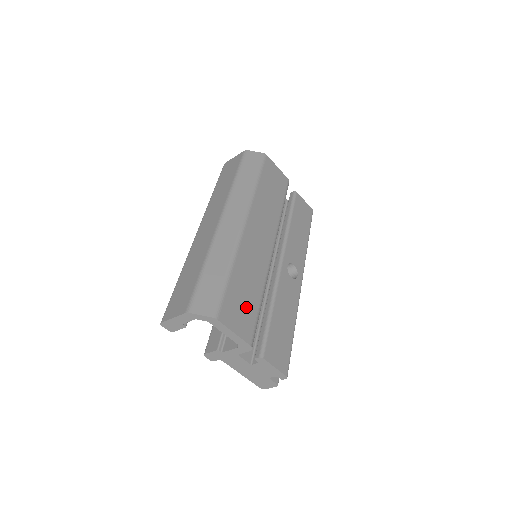
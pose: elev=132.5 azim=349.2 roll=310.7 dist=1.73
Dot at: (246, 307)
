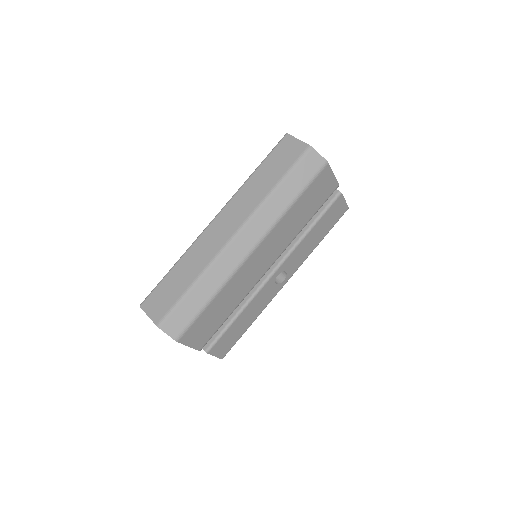
Dot at: (211, 325)
